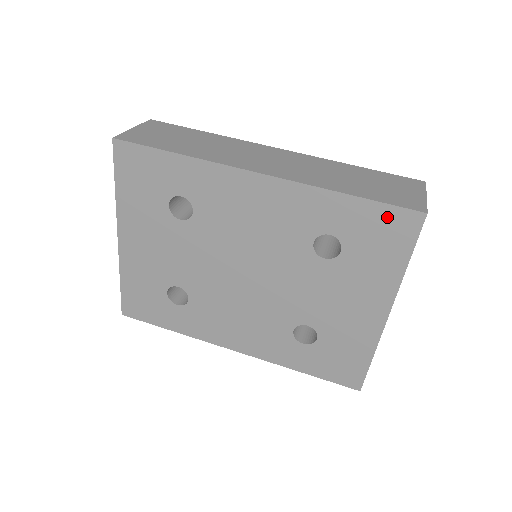
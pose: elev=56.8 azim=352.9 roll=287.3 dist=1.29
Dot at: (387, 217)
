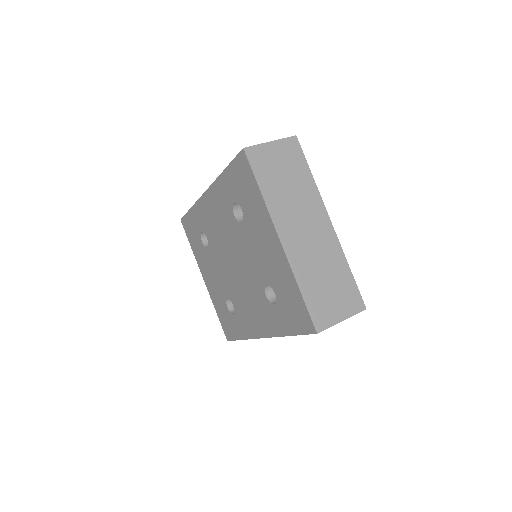
Dot at: (238, 168)
